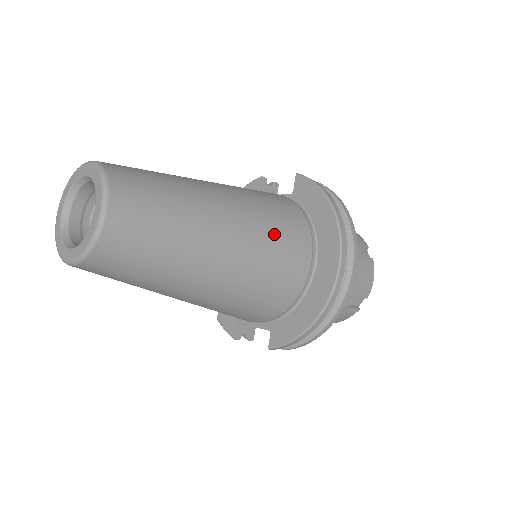
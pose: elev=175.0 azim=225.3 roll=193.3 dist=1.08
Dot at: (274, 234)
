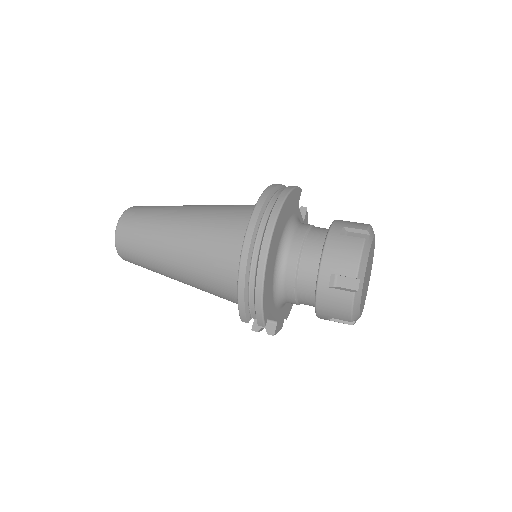
Dot at: (216, 221)
